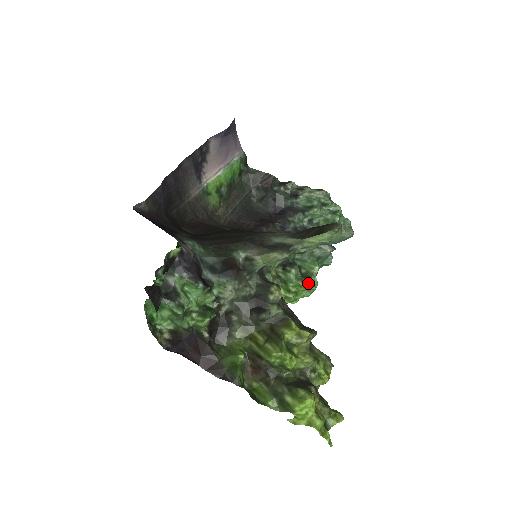
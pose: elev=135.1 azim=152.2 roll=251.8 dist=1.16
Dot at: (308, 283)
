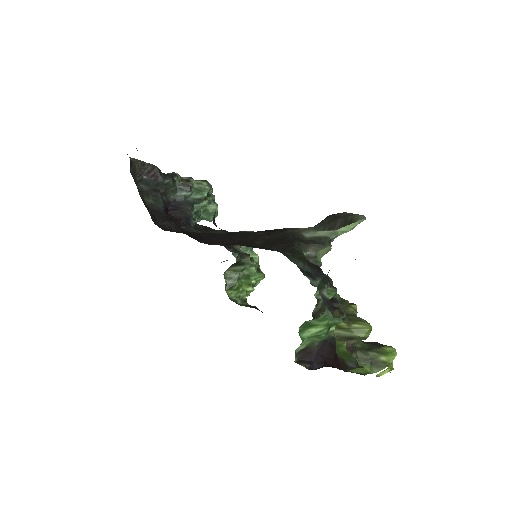
Dot at: occluded
